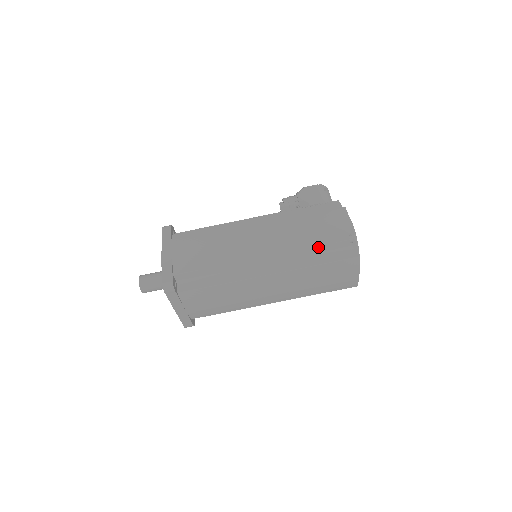
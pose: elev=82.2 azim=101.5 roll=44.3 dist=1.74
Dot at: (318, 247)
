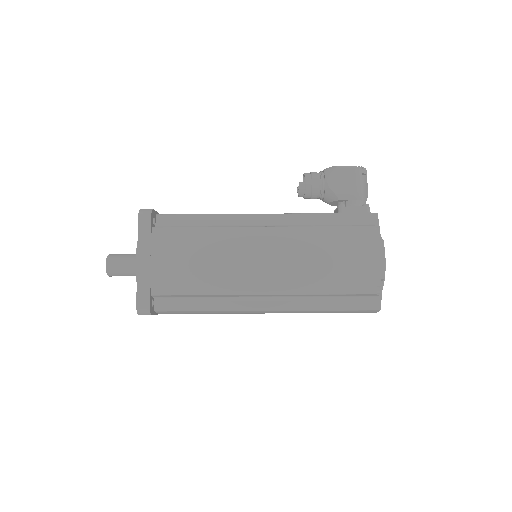
Dot at: (336, 294)
